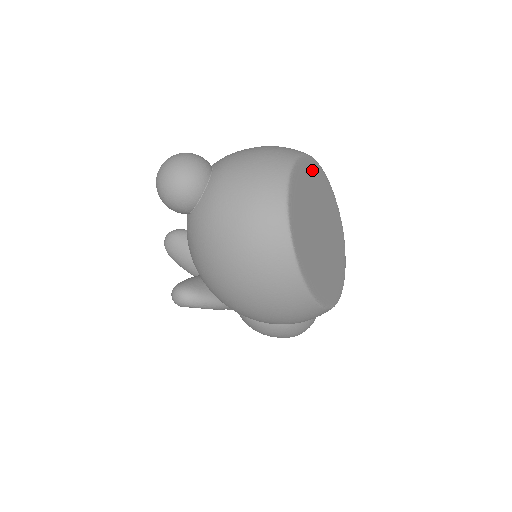
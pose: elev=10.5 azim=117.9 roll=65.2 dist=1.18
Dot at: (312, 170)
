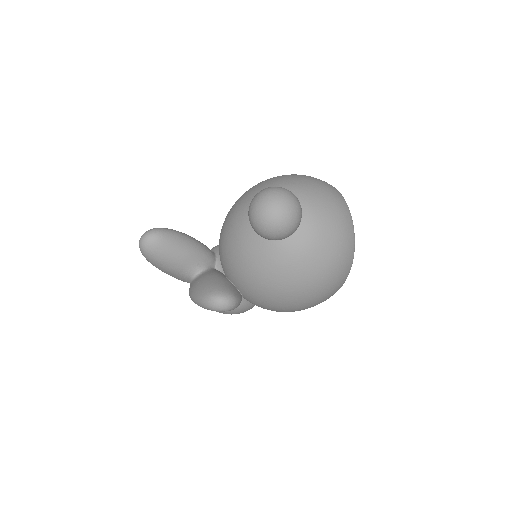
Dot at: occluded
